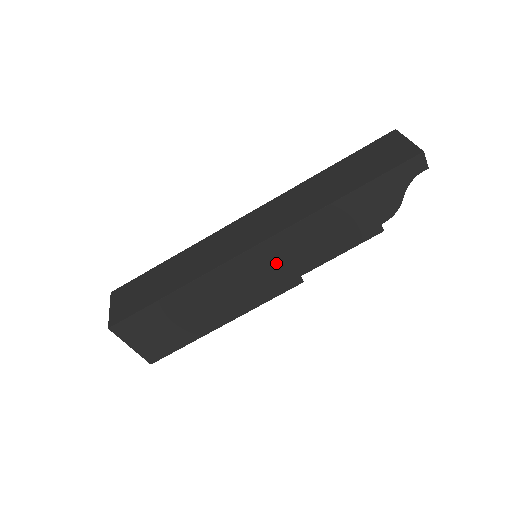
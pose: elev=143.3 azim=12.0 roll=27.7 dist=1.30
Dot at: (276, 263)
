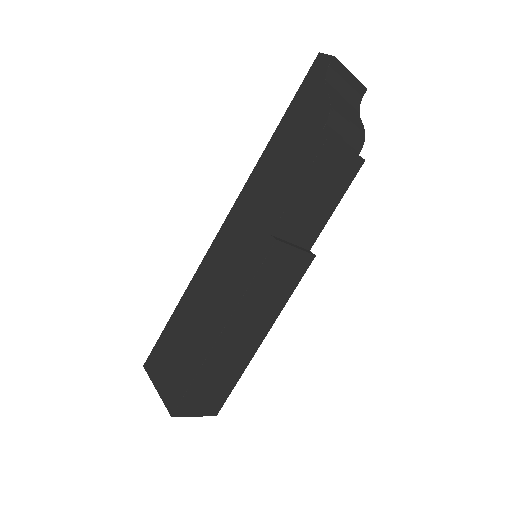
Dot at: (244, 232)
